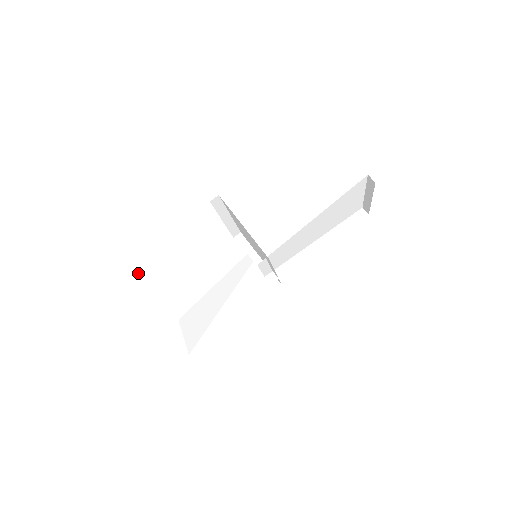
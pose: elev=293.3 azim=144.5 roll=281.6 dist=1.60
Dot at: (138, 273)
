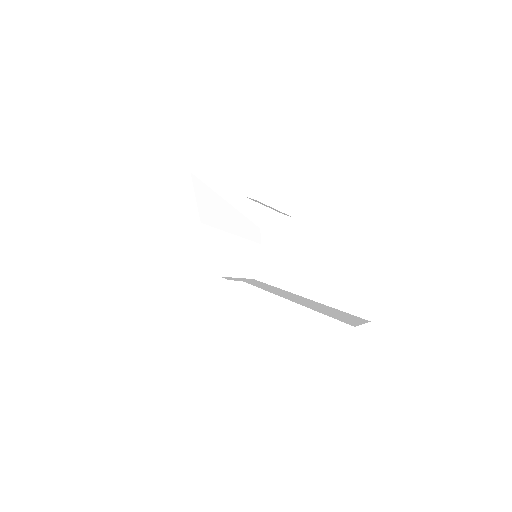
Dot at: (192, 174)
